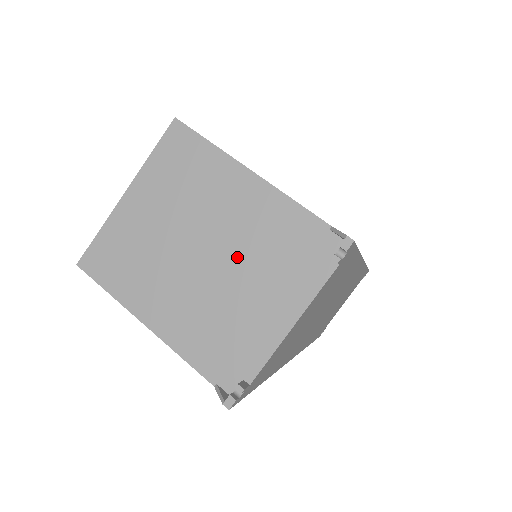
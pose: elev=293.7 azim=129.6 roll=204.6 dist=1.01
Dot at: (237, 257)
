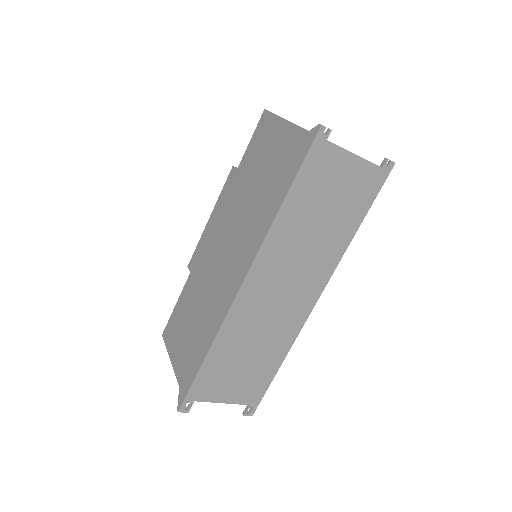
Dot at: occluded
